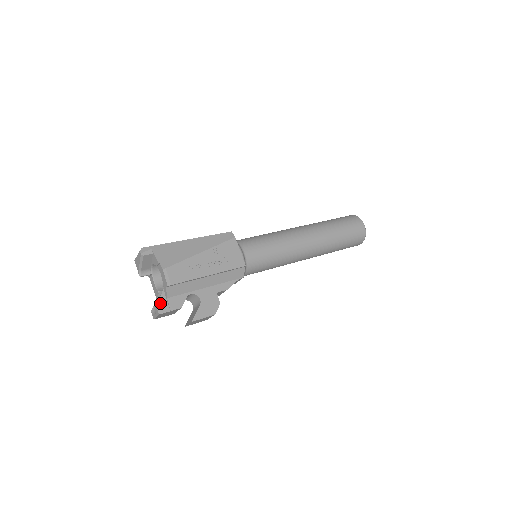
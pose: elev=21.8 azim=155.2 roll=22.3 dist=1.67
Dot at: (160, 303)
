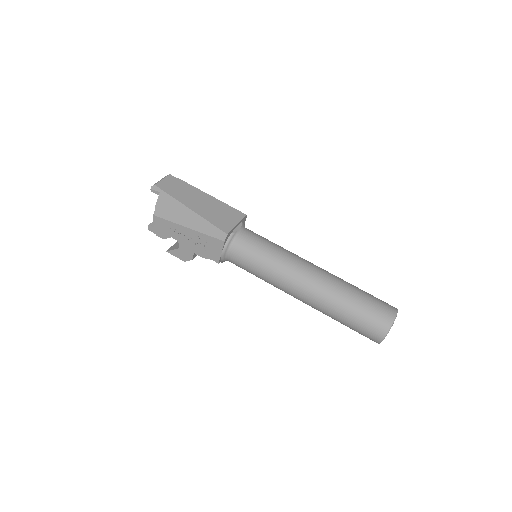
Dot at: occluded
